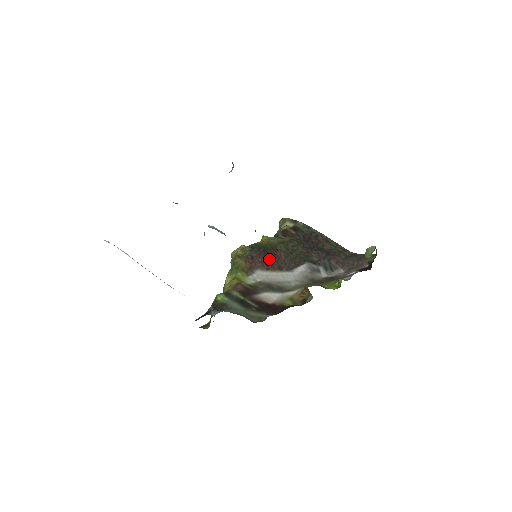
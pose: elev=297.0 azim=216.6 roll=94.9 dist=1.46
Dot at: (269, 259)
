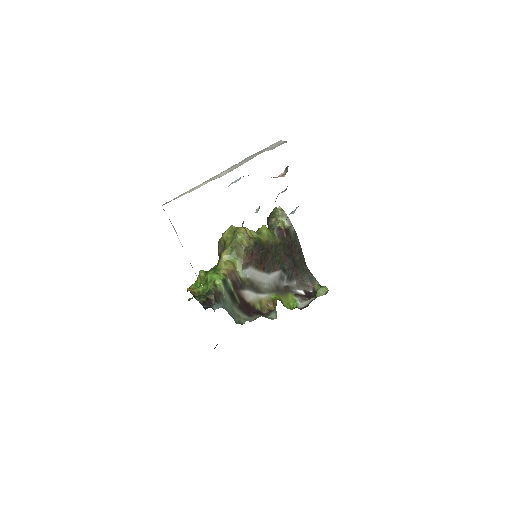
Dot at: (261, 259)
